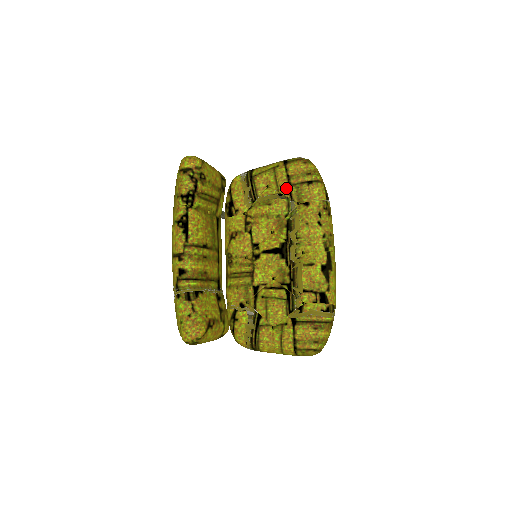
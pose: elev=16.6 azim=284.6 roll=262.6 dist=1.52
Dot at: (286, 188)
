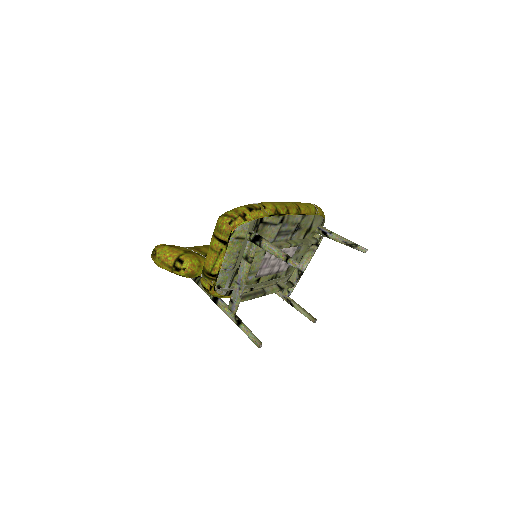
Dot at: occluded
